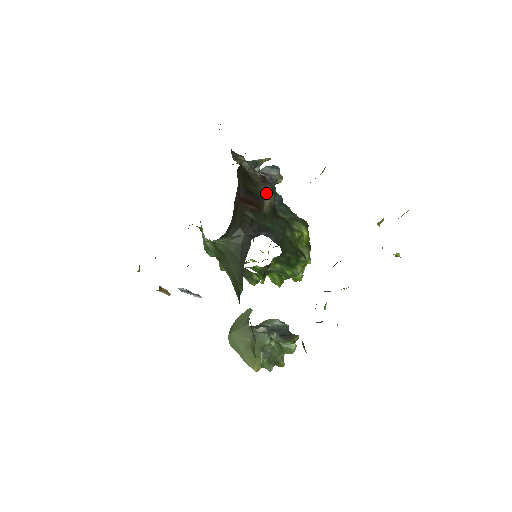
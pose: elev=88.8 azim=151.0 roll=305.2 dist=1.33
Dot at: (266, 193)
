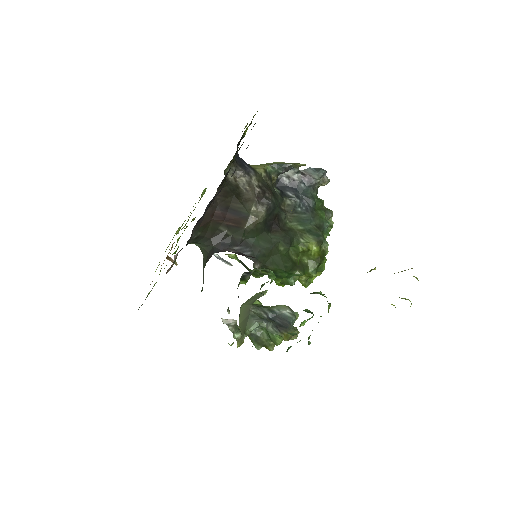
Dot at: (257, 210)
